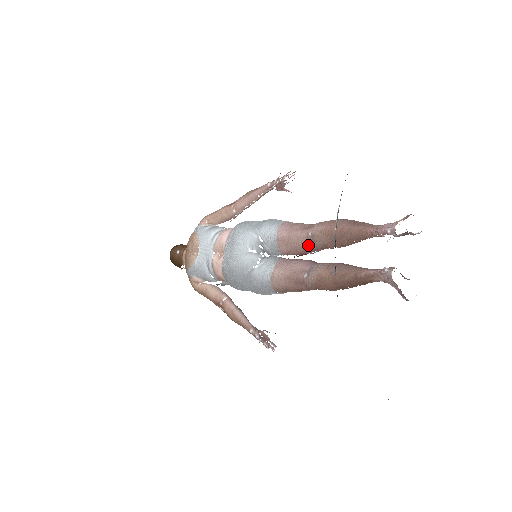
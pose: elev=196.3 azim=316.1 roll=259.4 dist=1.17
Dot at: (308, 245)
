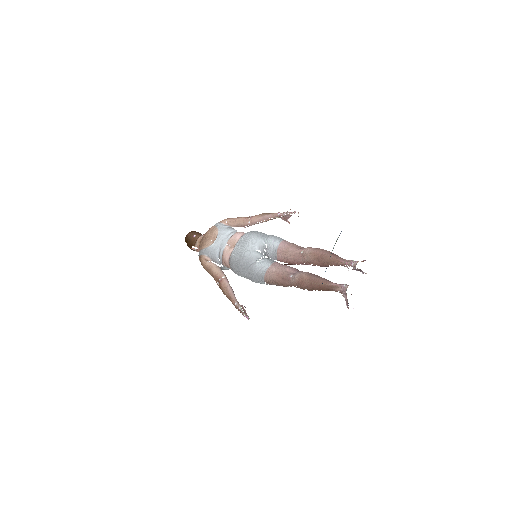
Dot at: (298, 258)
